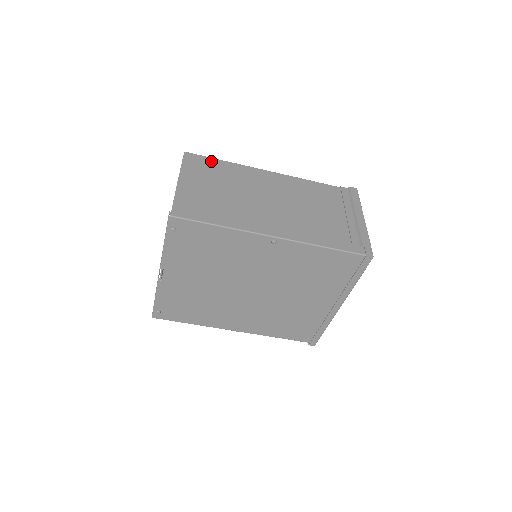
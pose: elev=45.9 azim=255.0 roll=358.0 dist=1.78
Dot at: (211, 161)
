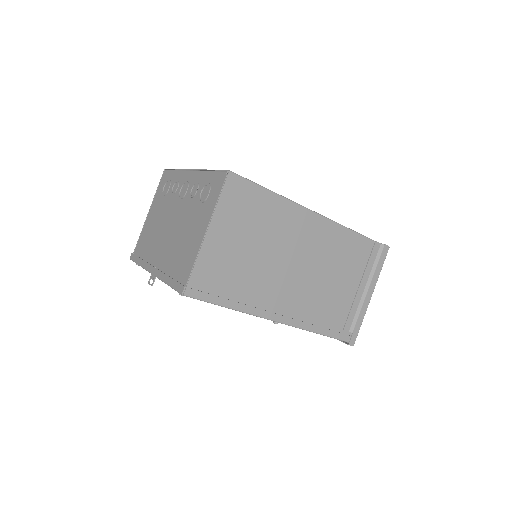
Dot at: (256, 192)
